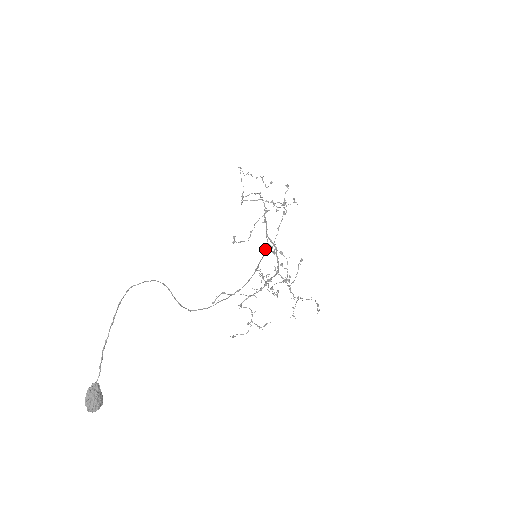
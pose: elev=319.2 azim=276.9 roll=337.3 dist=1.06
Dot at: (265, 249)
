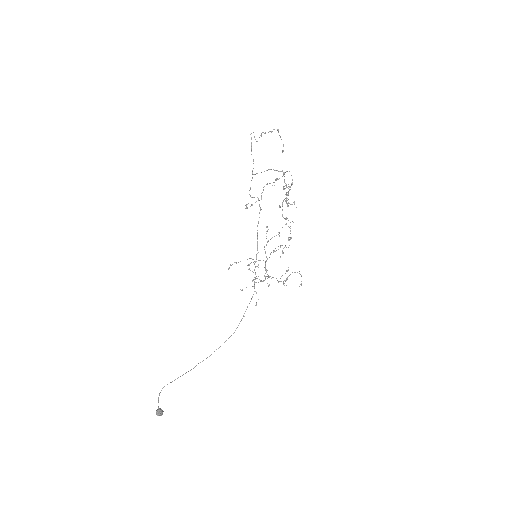
Dot at: (252, 296)
